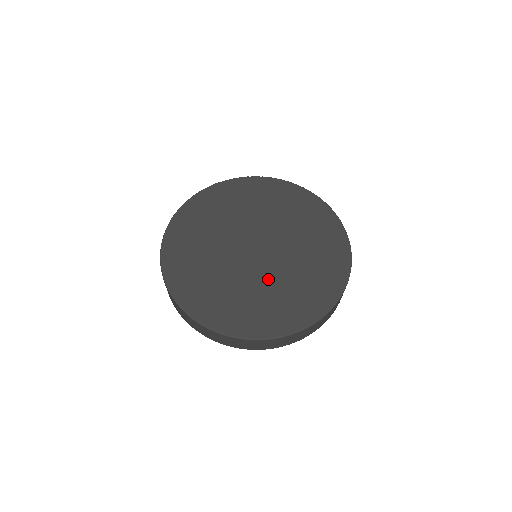
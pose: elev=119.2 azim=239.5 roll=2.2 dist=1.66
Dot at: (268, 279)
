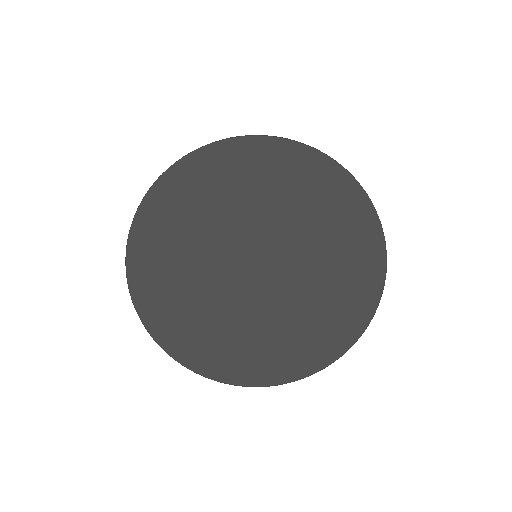
Dot at: (253, 300)
